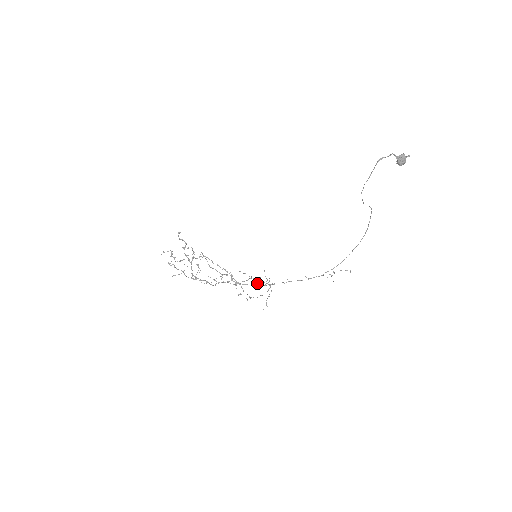
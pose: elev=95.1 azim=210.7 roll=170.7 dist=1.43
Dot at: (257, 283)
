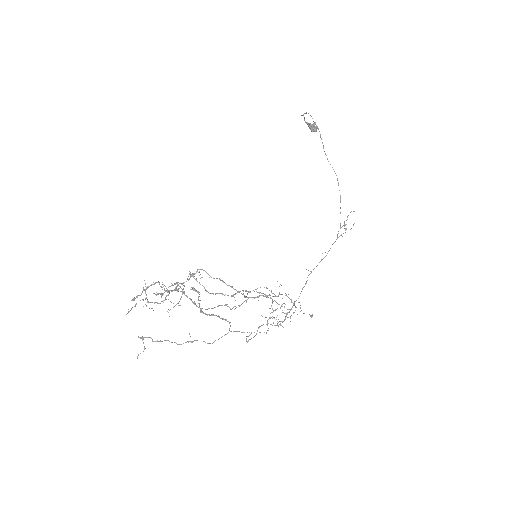
Dot at: (278, 295)
